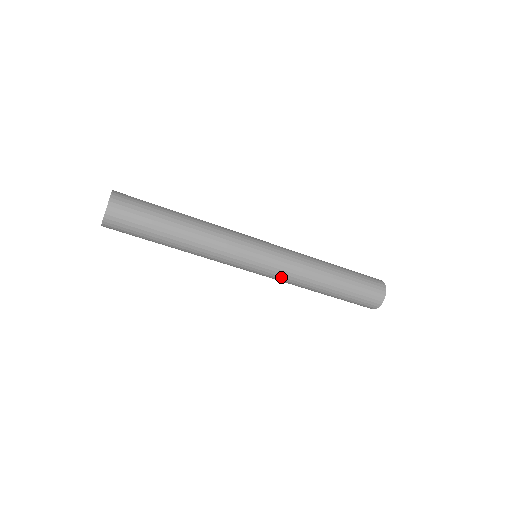
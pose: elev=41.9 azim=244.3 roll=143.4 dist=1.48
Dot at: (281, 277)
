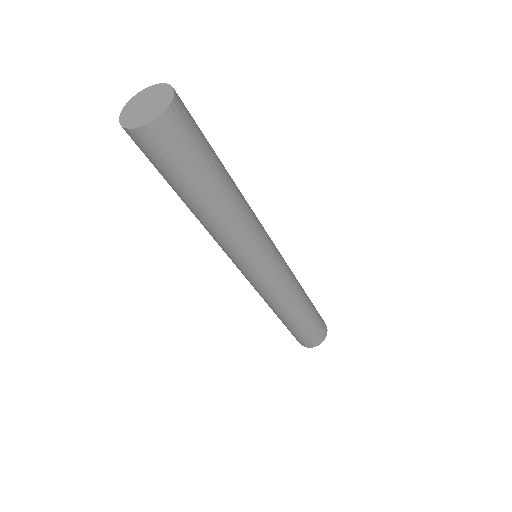
Dot at: (267, 292)
